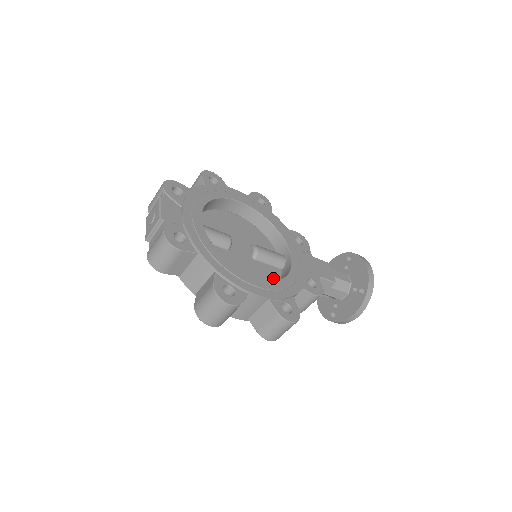
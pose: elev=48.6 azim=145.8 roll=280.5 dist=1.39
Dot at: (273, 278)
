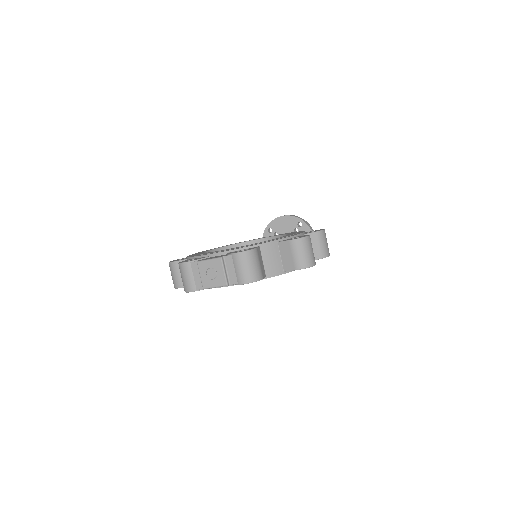
Dot at: occluded
